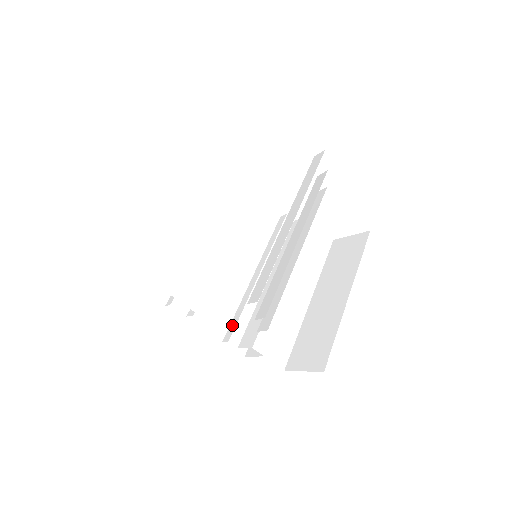
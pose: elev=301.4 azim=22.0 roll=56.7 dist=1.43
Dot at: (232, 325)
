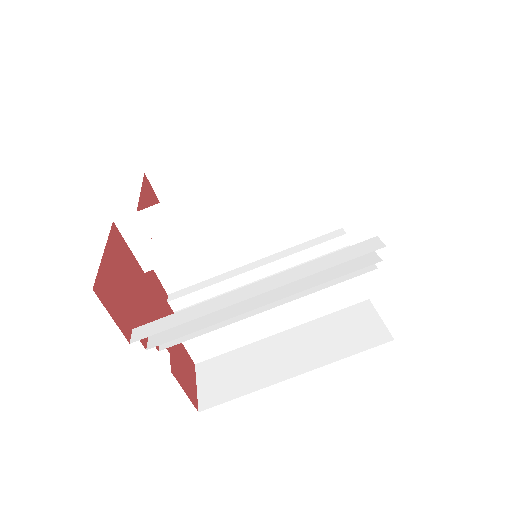
Dot at: (187, 290)
